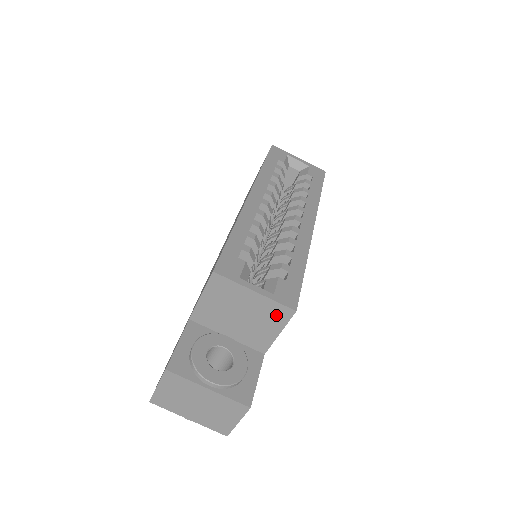
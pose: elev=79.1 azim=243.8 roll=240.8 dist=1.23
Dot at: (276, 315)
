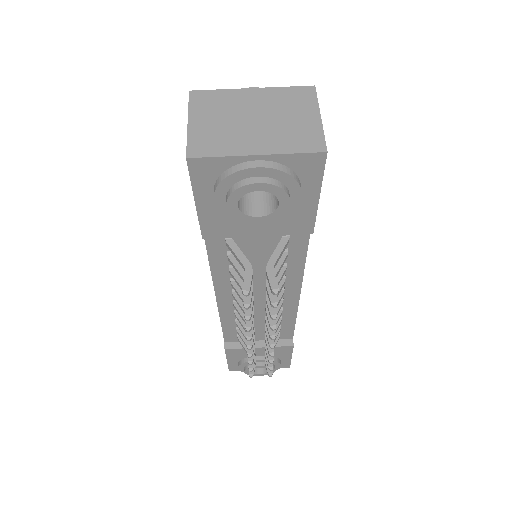
Dot at: occluded
